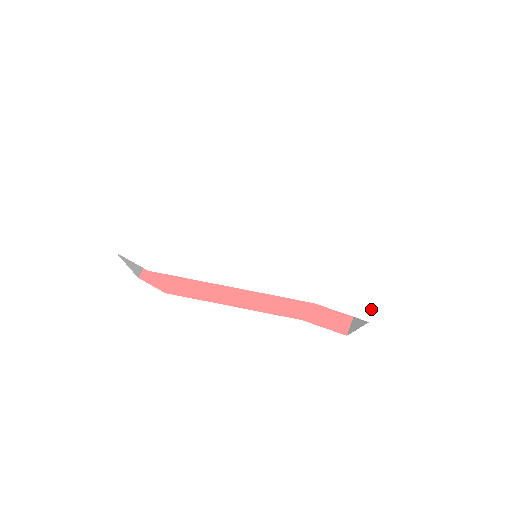
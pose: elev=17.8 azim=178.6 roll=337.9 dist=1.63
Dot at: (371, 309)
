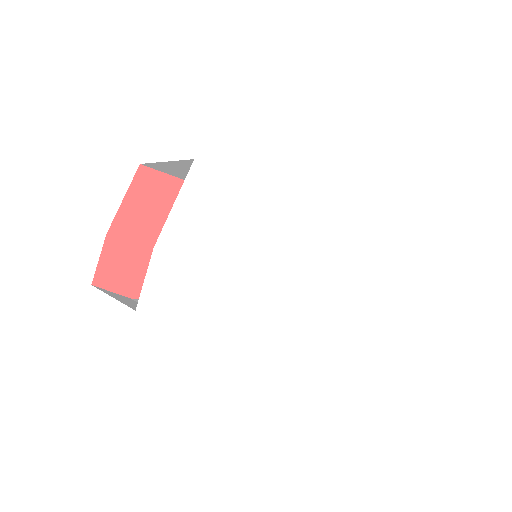
Dot at: (371, 314)
